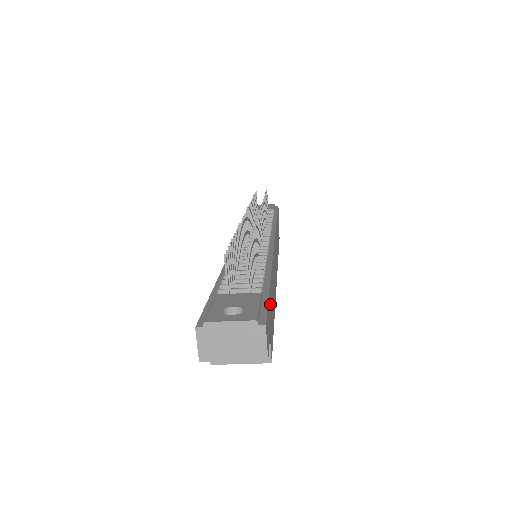
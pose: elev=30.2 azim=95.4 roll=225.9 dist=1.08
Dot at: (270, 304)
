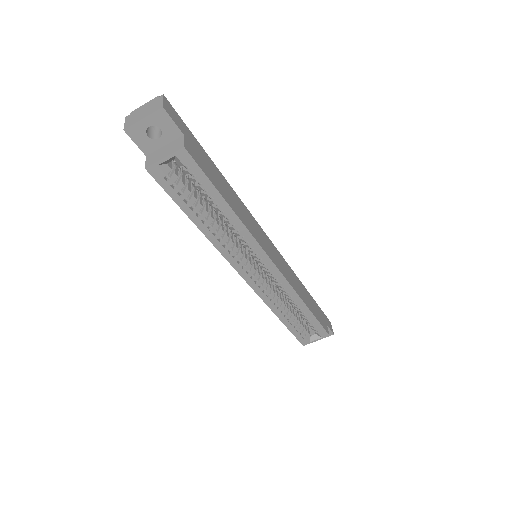
Dot at: (201, 151)
